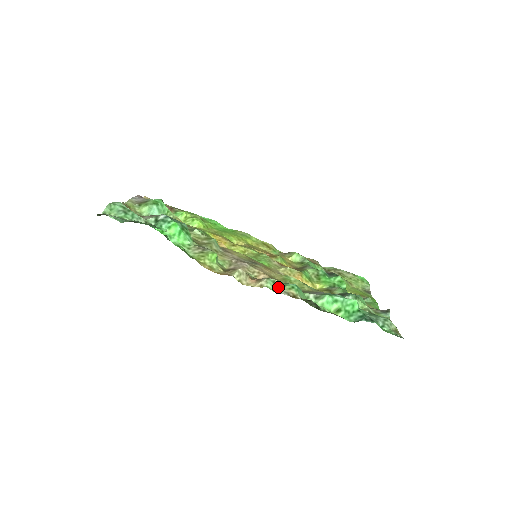
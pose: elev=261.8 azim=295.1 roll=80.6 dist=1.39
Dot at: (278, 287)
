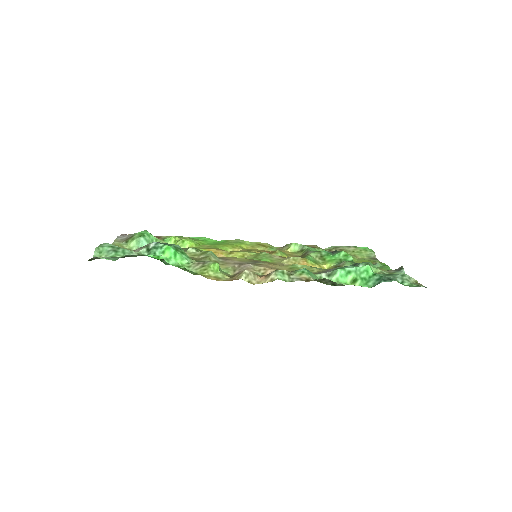
Dot at: (289, 276)
